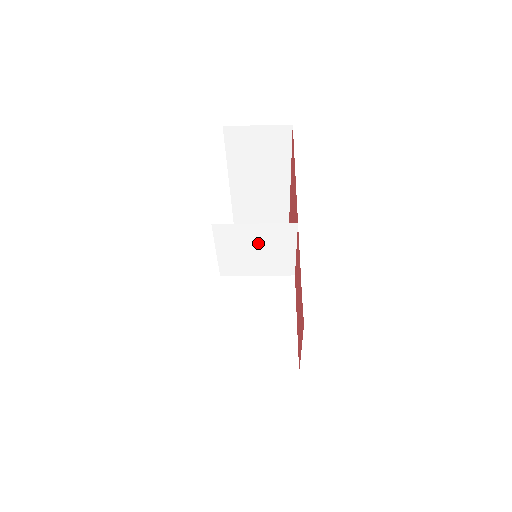
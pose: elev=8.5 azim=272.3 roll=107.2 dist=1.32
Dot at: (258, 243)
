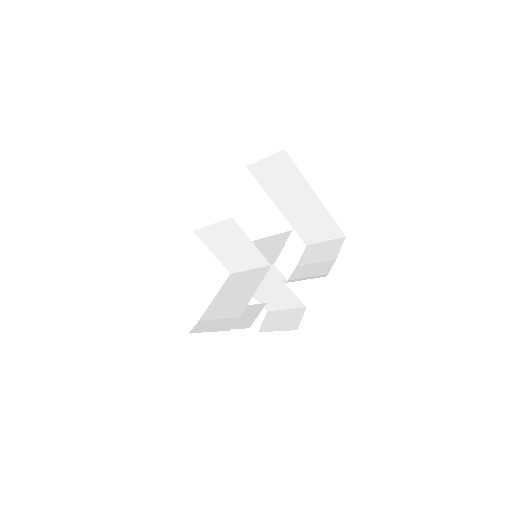
Dot at: (227, 240)
